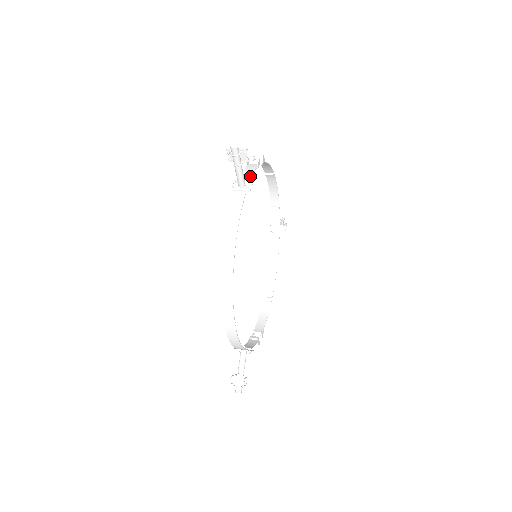
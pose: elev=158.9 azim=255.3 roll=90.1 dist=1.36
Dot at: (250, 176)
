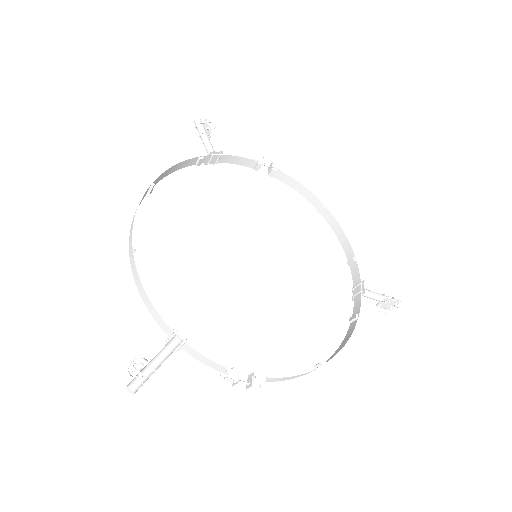
Dot at: (230, 156)
